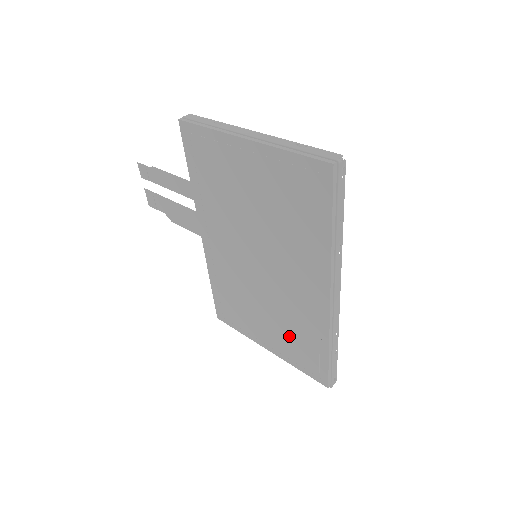
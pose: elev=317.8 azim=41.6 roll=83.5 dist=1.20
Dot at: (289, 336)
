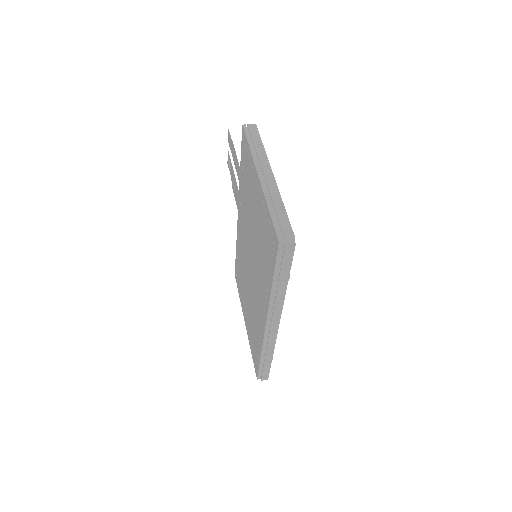
Dot at: (252, 326)
